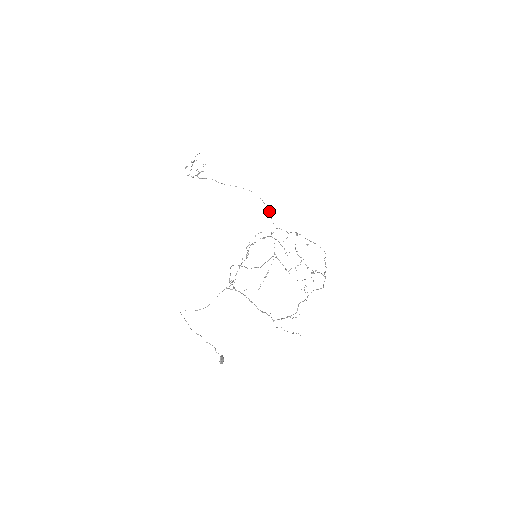
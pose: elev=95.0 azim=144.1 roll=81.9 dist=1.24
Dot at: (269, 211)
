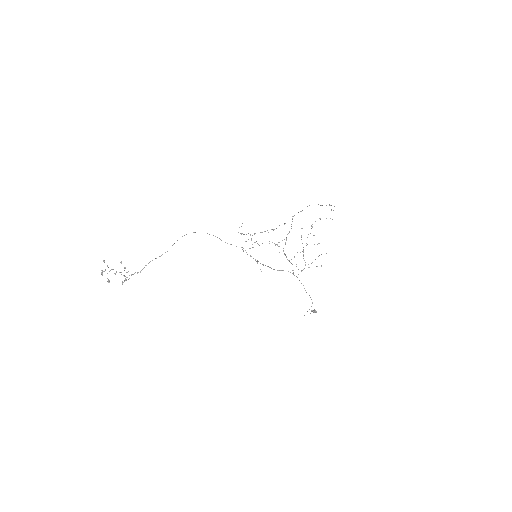
Dot at: occluded
